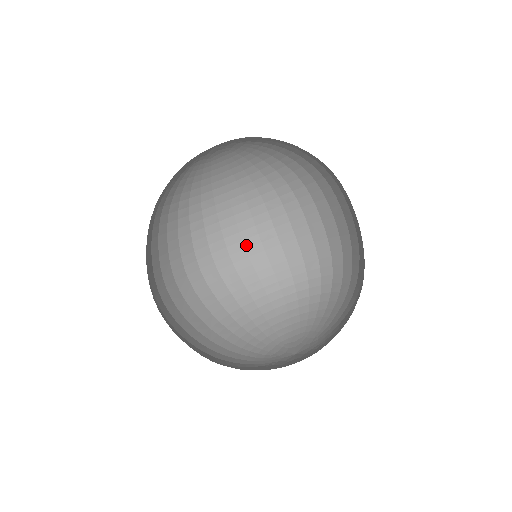
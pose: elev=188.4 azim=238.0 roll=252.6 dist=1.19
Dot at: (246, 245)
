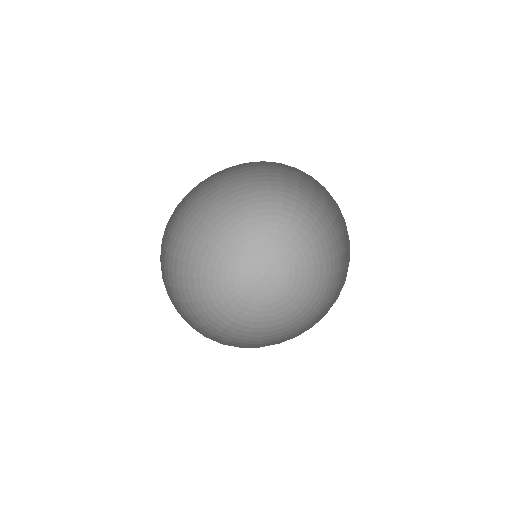
Dot at: (203, 193)
